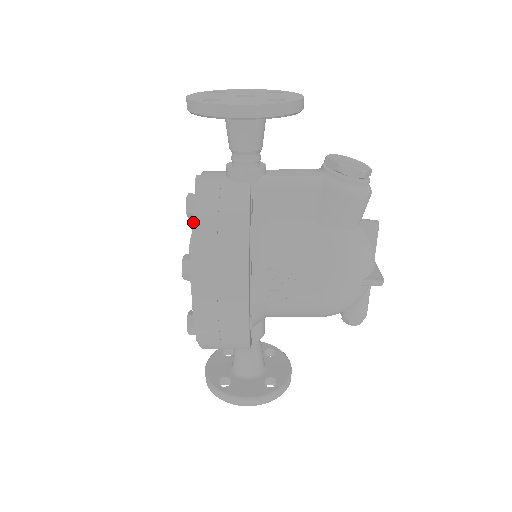
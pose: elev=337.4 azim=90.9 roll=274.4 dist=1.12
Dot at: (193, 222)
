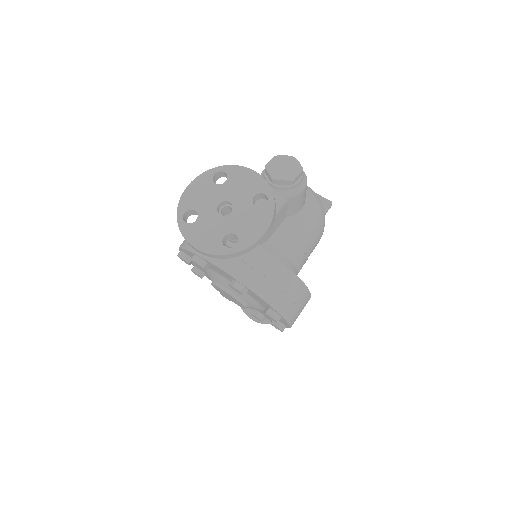
Dot at: (263, 299)
